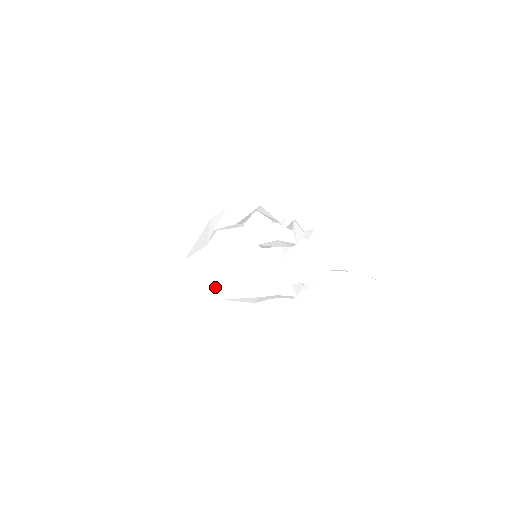
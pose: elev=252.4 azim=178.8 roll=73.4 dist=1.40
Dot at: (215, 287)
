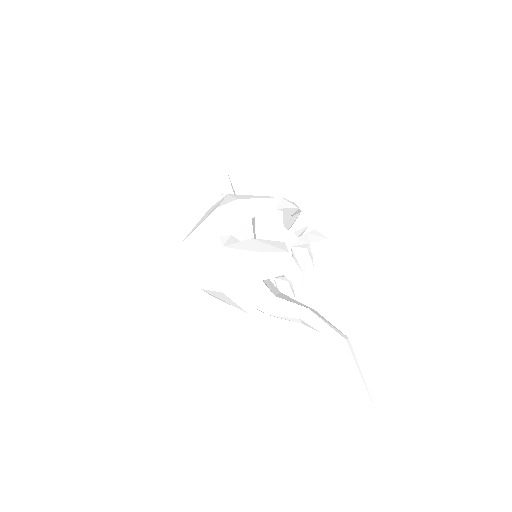
Dot at: (207, 290)
